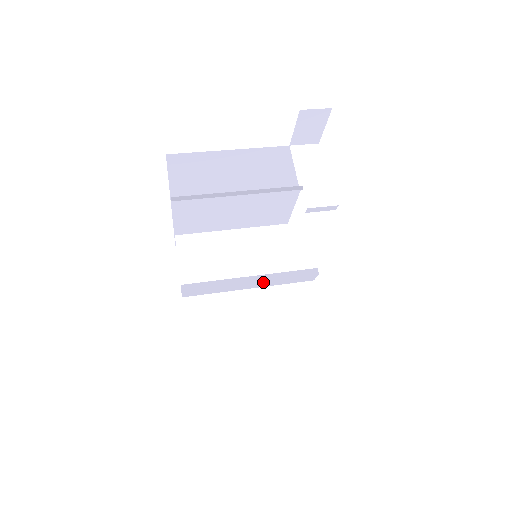
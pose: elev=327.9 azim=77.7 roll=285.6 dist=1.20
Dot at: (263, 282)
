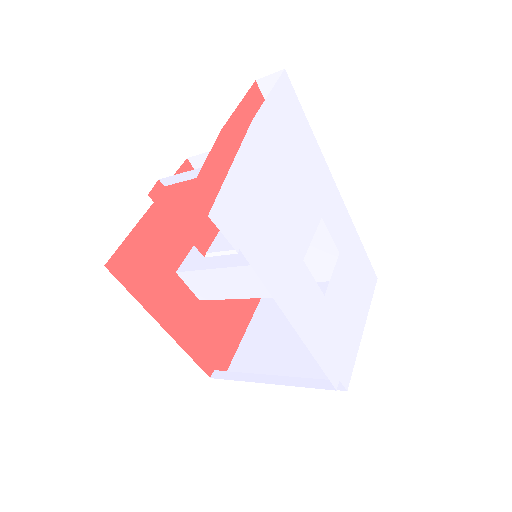
Dot at: (258, 286)
